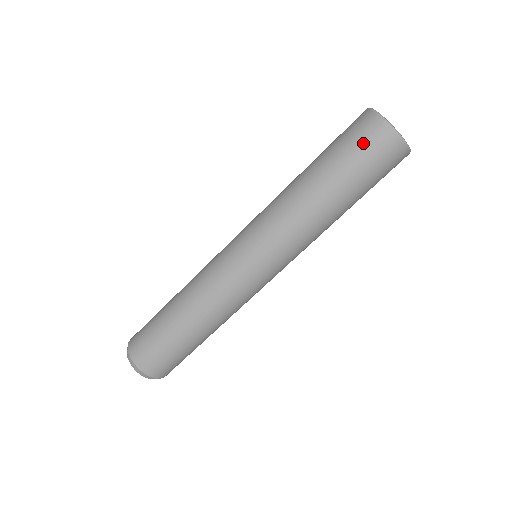
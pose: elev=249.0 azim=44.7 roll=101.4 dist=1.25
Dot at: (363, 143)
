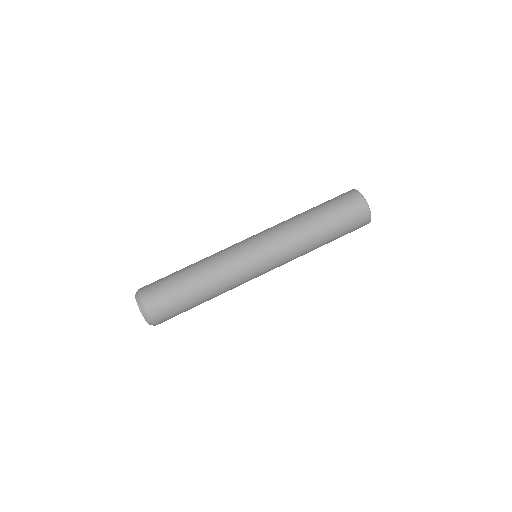
Dot at: (353, 215)
